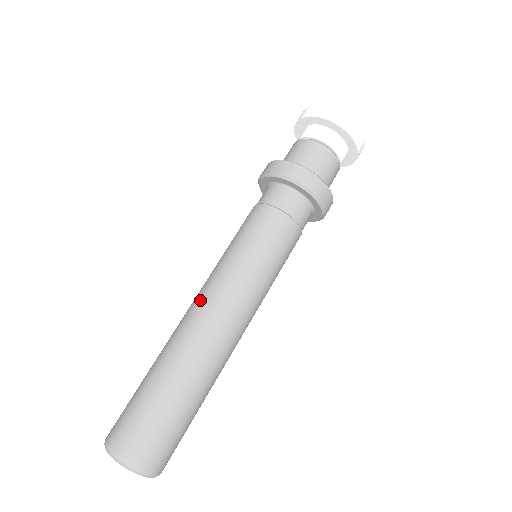
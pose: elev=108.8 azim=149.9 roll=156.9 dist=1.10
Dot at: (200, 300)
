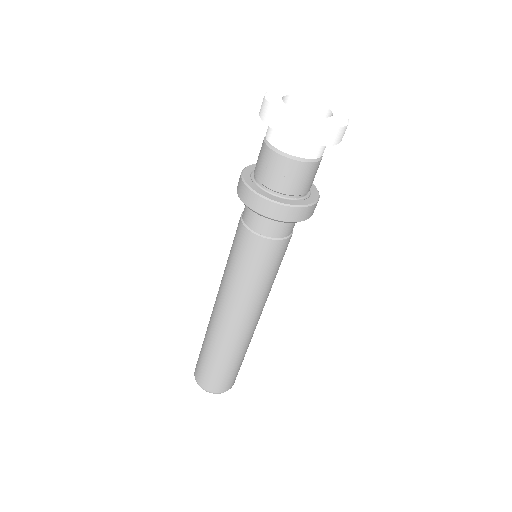
Dot at: (237, 318)
